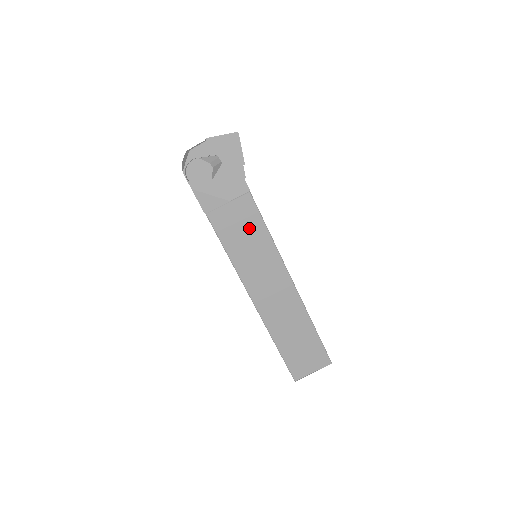
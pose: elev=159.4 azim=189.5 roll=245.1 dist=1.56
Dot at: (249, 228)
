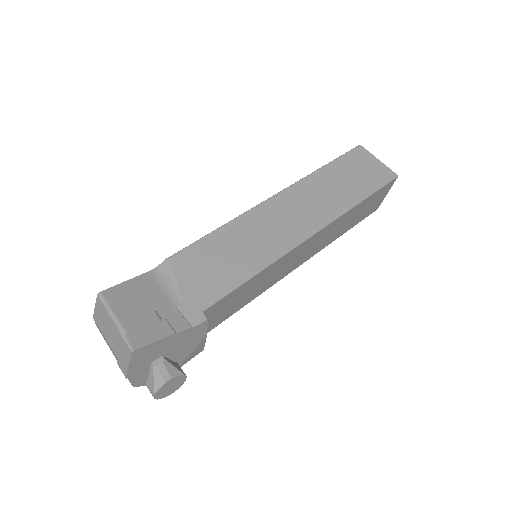
Dot at: (238, 296)
